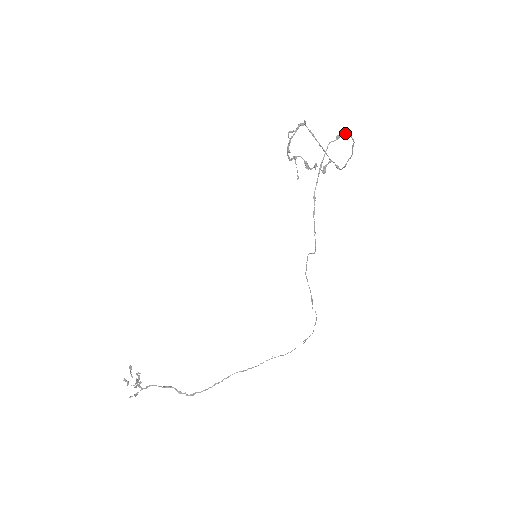
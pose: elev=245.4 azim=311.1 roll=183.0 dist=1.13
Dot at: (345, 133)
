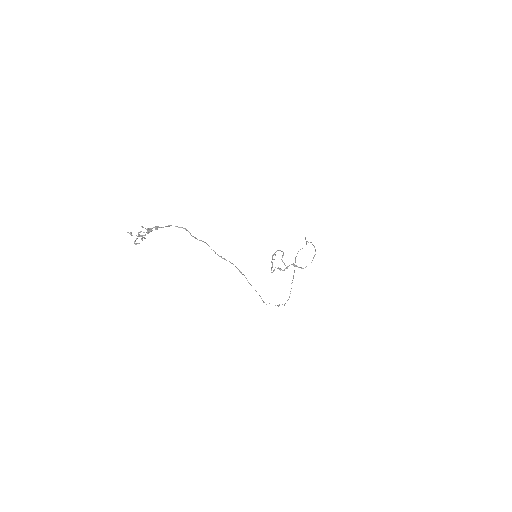
Dot at: occluded
